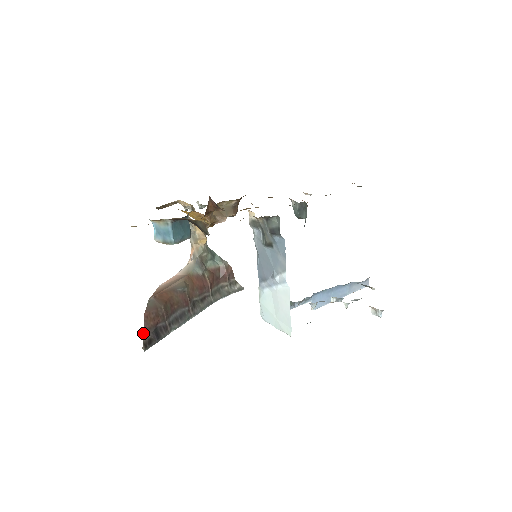
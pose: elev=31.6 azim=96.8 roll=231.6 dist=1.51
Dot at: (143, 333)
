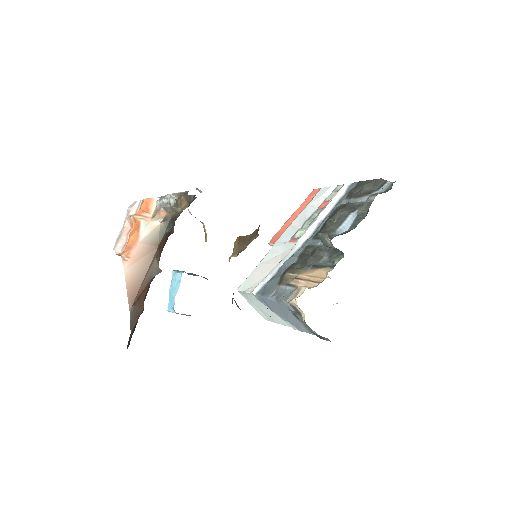
Dot at: (128, 343)
